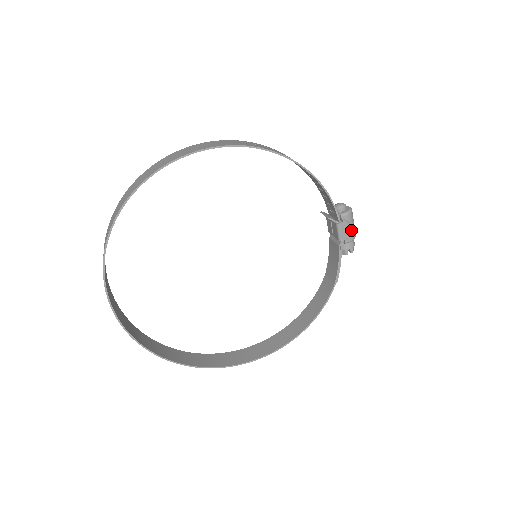
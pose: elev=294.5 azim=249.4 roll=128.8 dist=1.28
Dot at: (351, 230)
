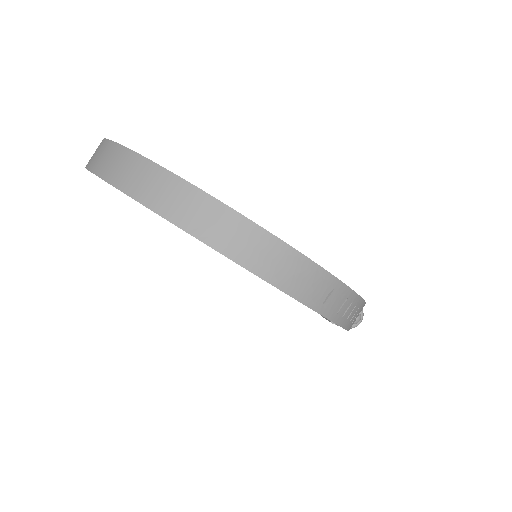
Dot at: occluded
